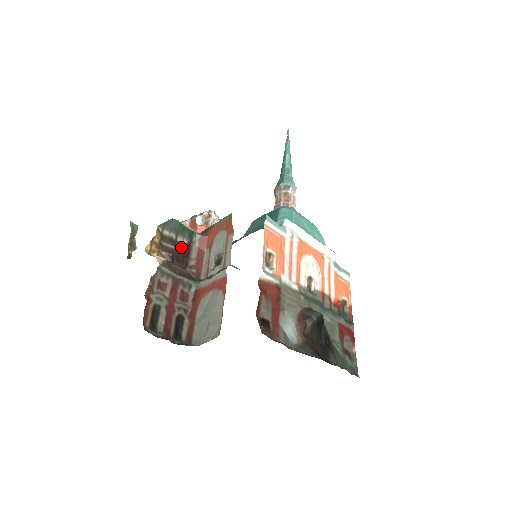
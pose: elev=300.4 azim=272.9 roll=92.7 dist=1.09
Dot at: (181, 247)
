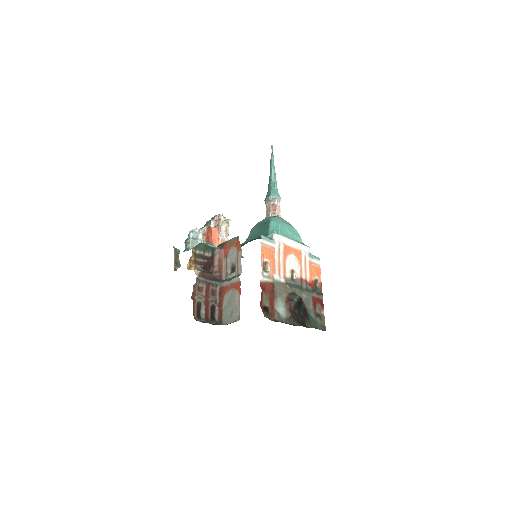
Dot at: (208, 259)
